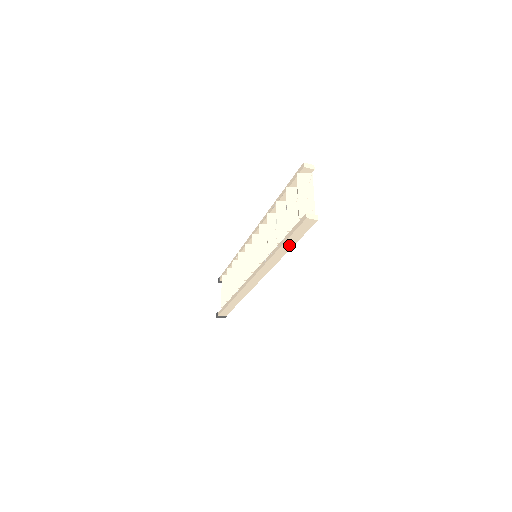
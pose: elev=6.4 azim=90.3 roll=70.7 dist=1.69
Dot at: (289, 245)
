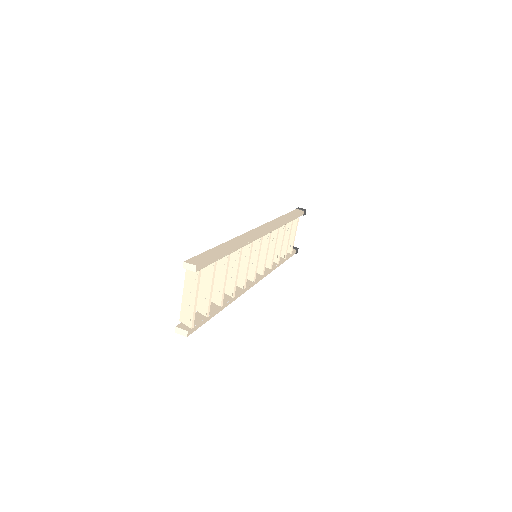
Dot at: occluded
